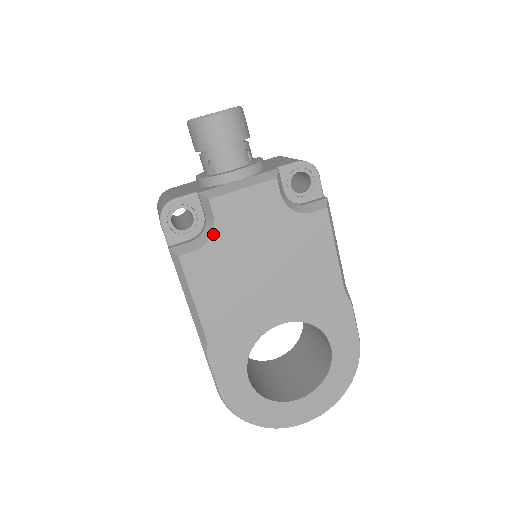
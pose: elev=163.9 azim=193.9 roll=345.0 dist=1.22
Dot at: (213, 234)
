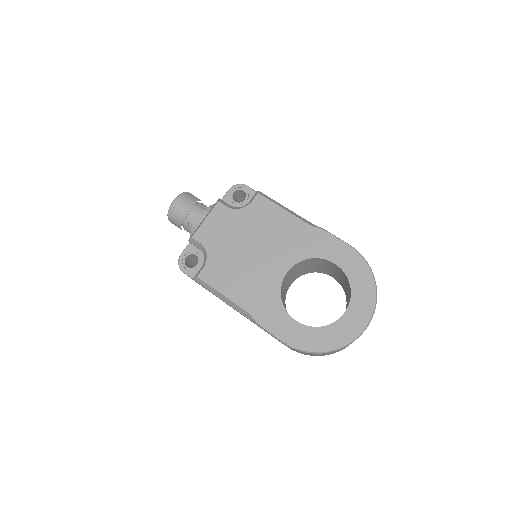
Dot at: (207, 252)
